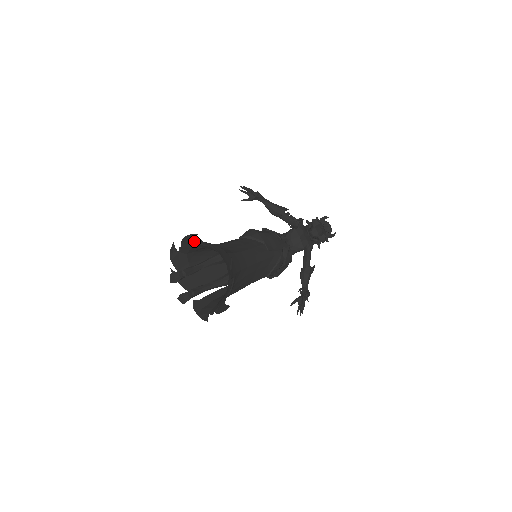
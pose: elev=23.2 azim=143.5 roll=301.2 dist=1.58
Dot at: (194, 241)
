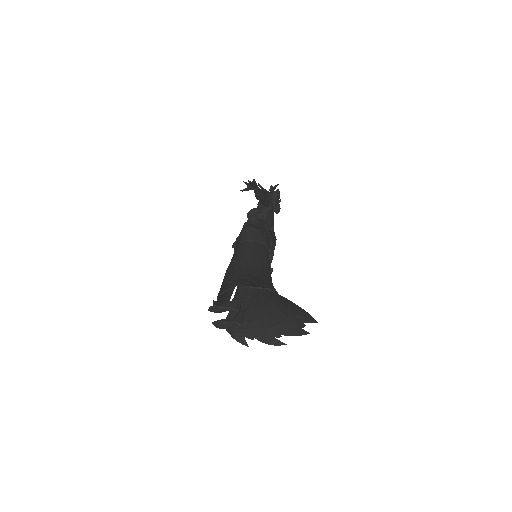
Dot at: occluded
